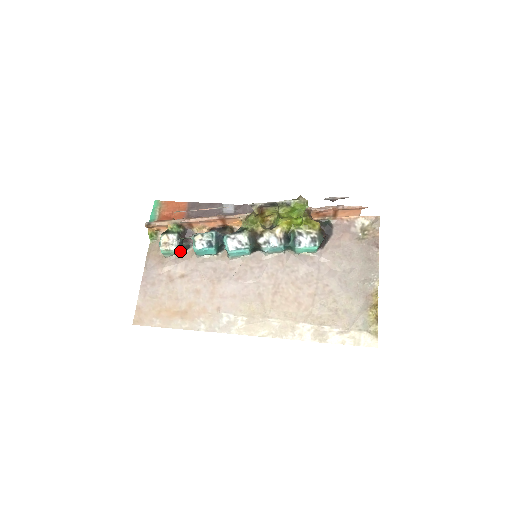
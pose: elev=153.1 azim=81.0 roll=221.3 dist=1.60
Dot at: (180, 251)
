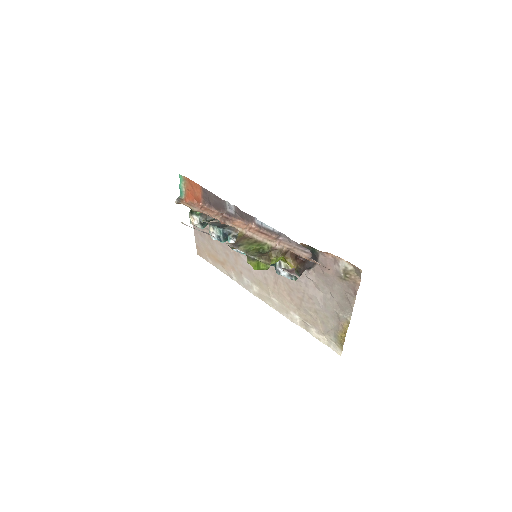
Dot at: occluded
